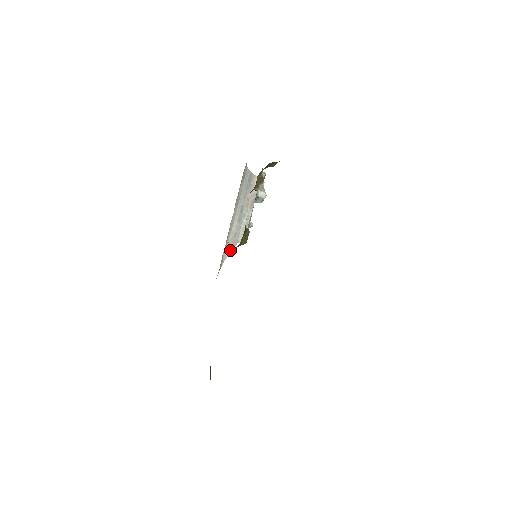
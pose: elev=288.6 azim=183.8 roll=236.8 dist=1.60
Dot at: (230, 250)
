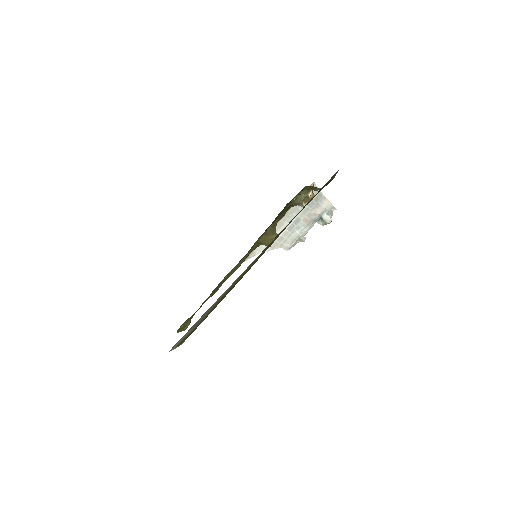
Dot at: (270, 249)
